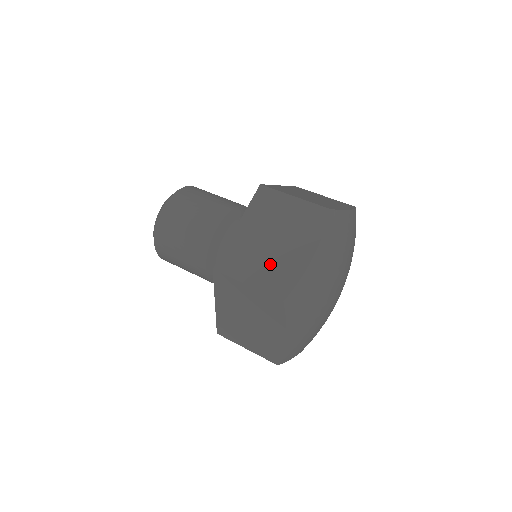
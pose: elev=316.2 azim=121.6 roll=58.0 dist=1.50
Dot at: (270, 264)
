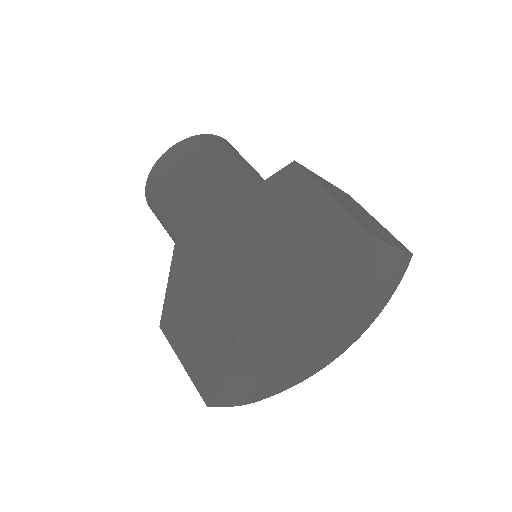
Dot at: (194, 357)
